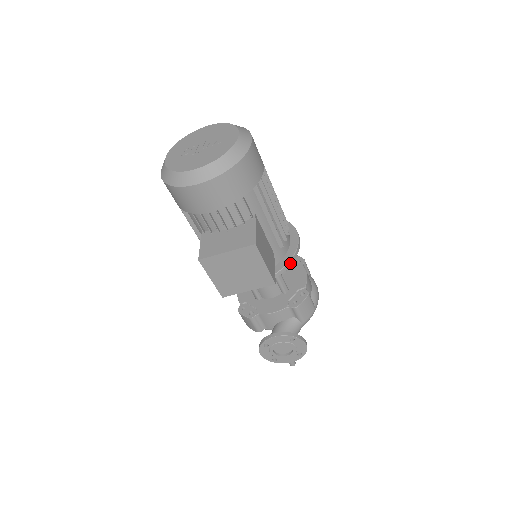
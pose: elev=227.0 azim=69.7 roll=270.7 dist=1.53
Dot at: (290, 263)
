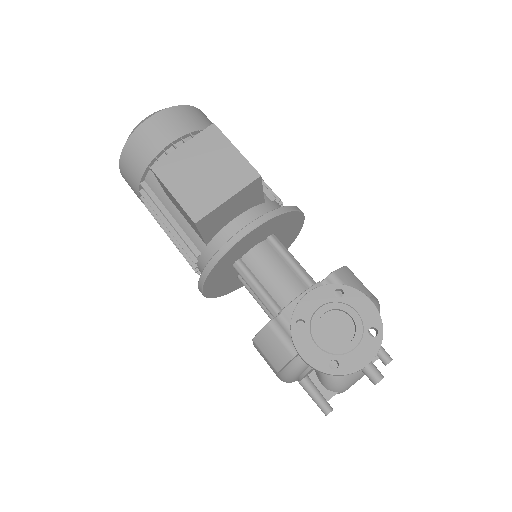
Dot at: (290, 208)
